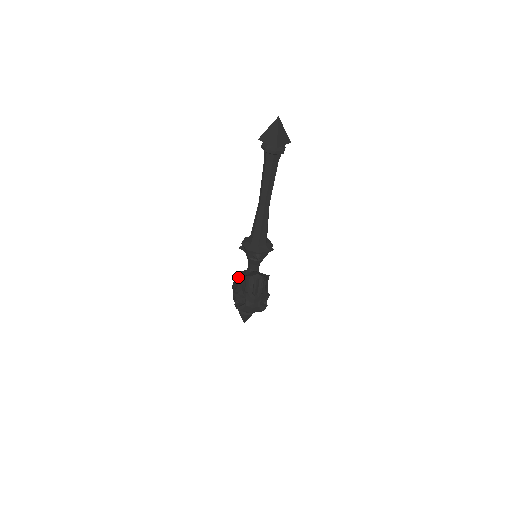
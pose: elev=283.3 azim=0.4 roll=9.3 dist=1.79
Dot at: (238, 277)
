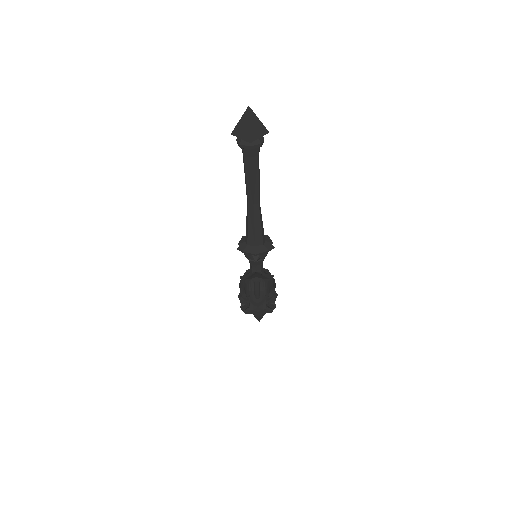
Dot at: occluded
